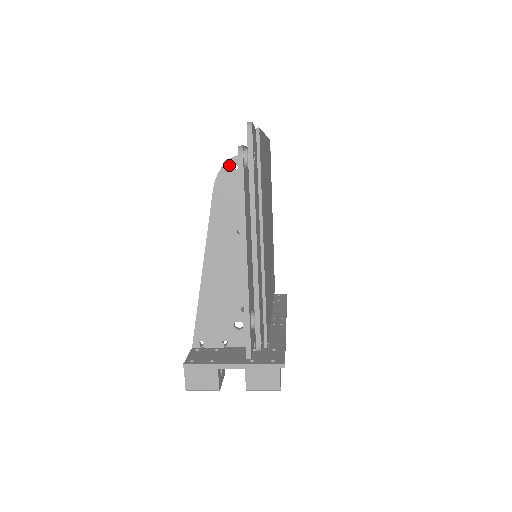
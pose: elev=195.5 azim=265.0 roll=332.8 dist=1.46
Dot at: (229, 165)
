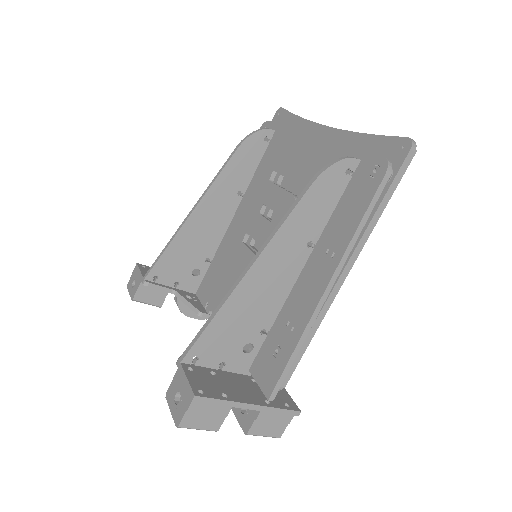
Dot at: (343, 165)
